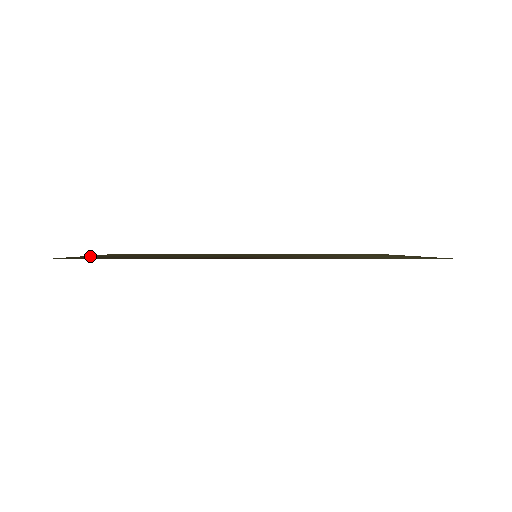
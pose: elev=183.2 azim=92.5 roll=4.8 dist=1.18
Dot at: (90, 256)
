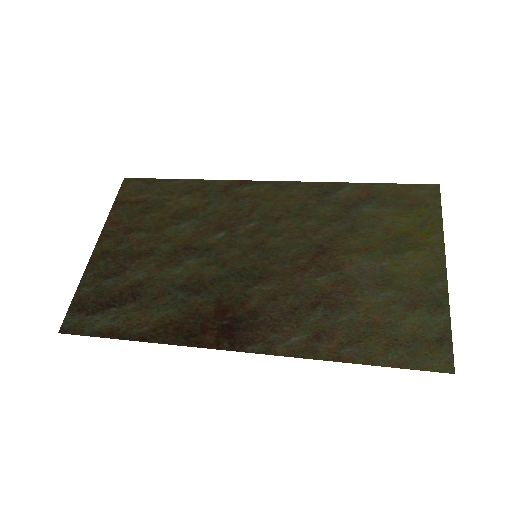
Dot at: (93, 271)
